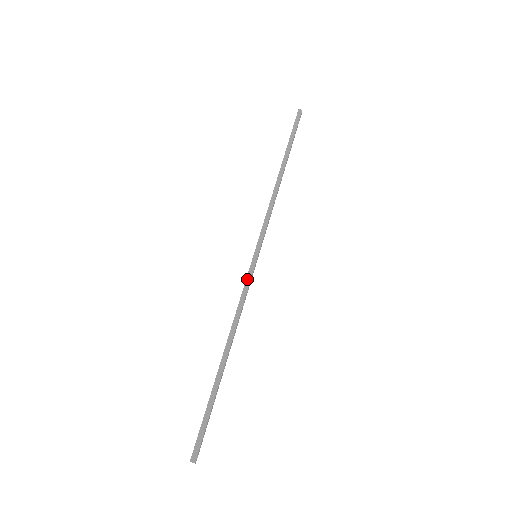
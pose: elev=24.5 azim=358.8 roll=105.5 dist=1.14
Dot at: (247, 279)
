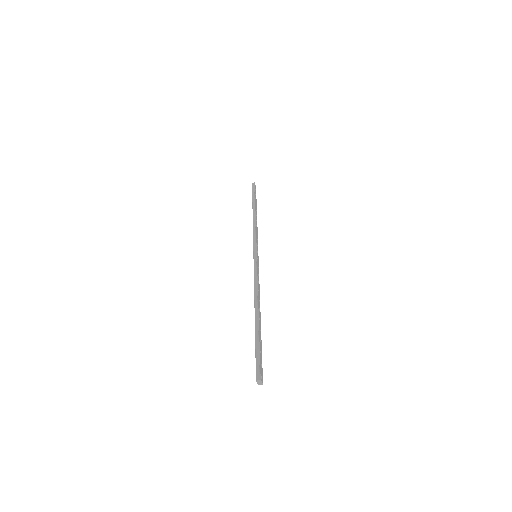
Dot at: (254, 267)
